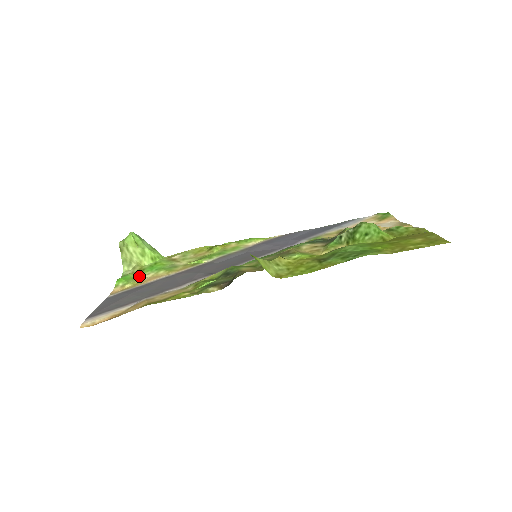
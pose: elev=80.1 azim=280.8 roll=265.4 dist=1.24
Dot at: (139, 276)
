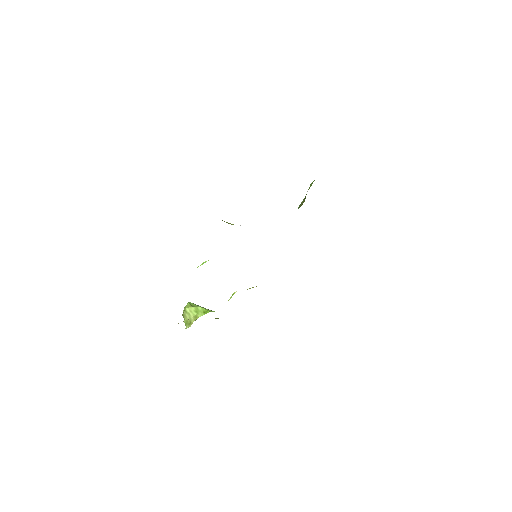
Dot at: occluded
